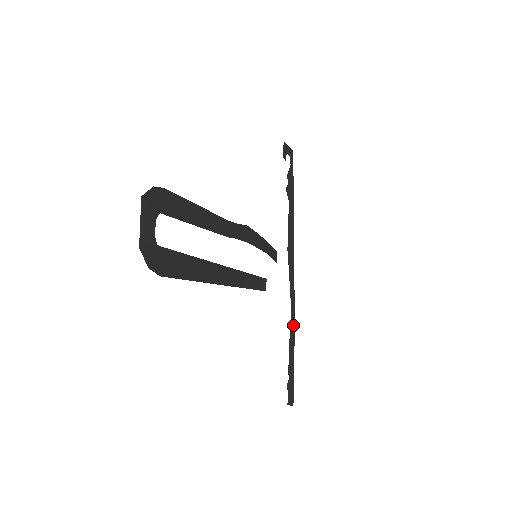
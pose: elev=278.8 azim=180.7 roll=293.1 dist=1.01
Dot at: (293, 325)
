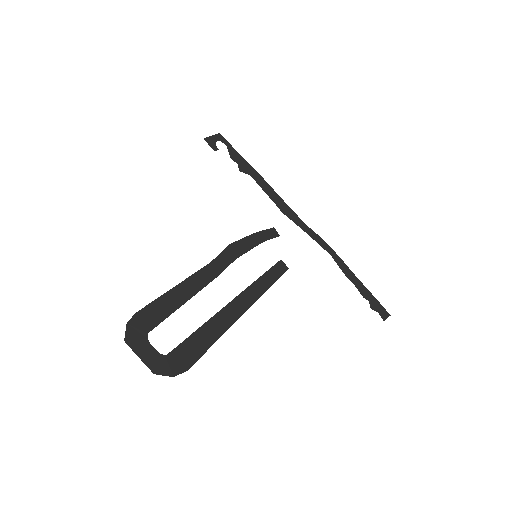
Dot at: (338, 259)
